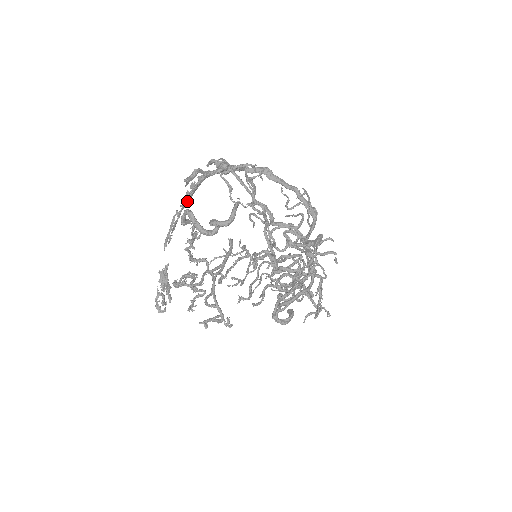
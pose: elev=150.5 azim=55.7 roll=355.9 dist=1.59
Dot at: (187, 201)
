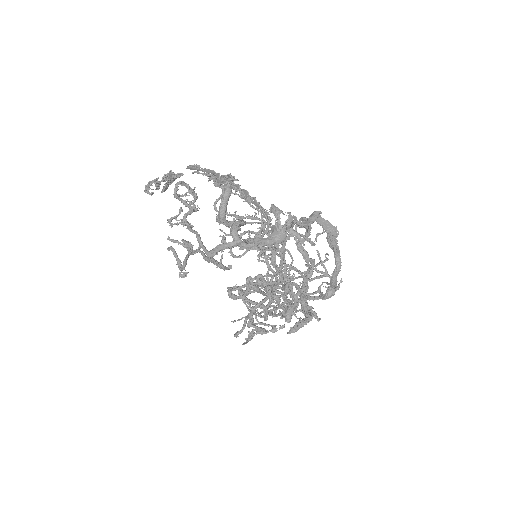
Dot at: (232, 188)
